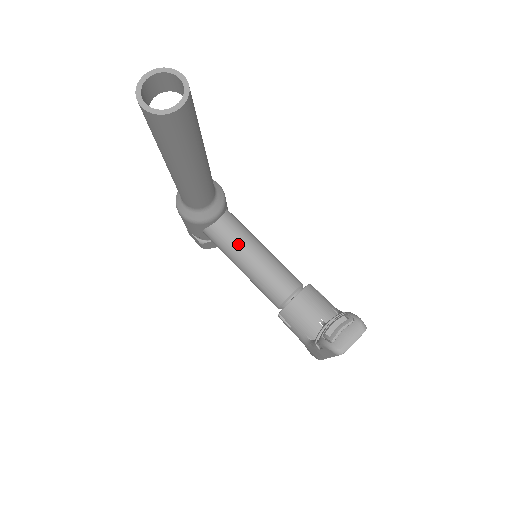
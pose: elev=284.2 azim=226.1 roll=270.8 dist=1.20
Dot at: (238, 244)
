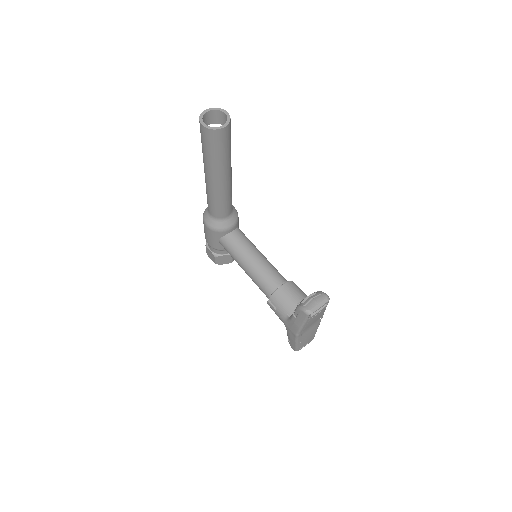
Dot at: (244, 248)
